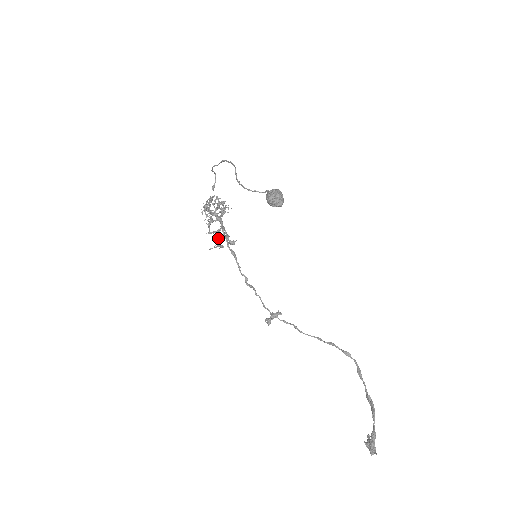
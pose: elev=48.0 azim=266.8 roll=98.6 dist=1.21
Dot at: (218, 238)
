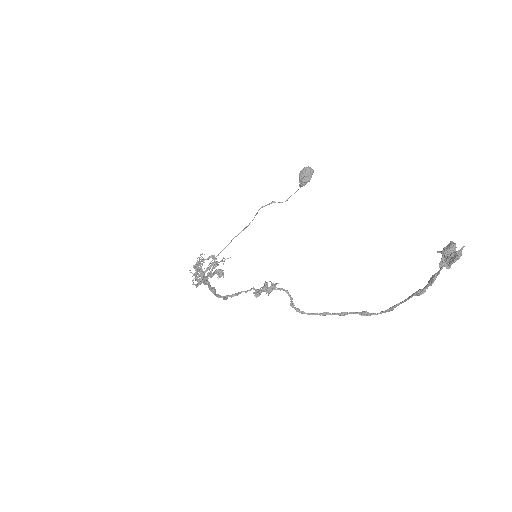
Dot at: occluded
